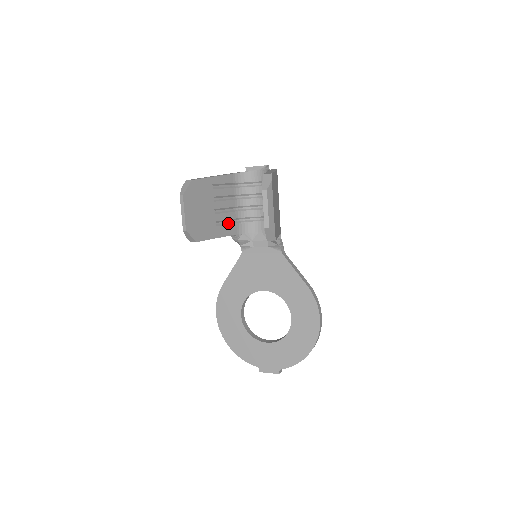
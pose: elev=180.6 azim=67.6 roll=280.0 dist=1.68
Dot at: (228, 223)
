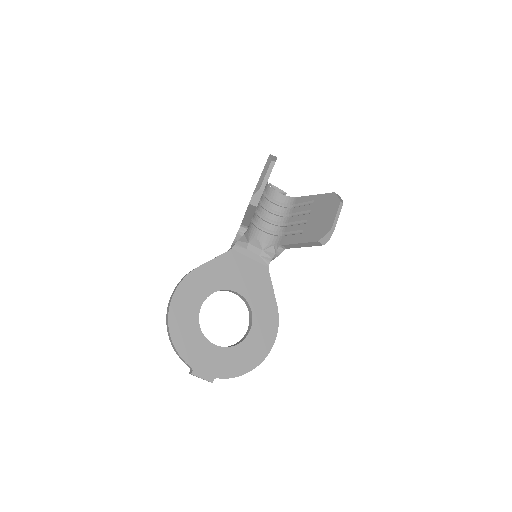
Dot at: occluded
